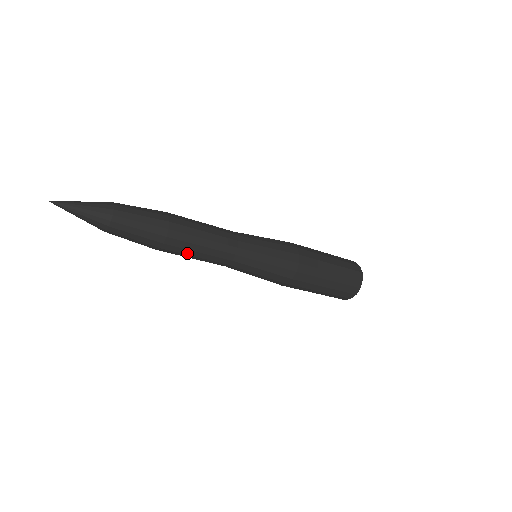
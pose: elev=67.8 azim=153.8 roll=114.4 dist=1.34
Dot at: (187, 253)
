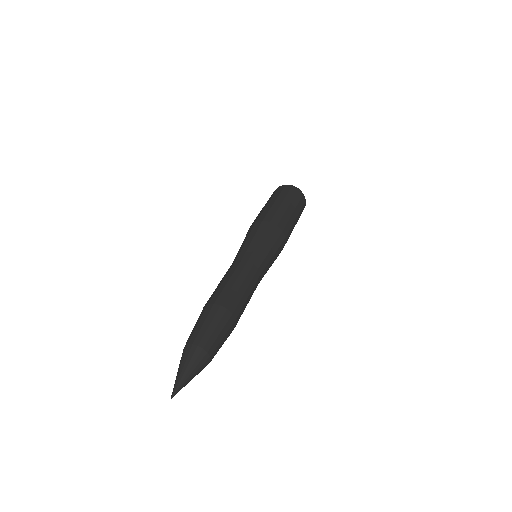
Dot at: occluded
